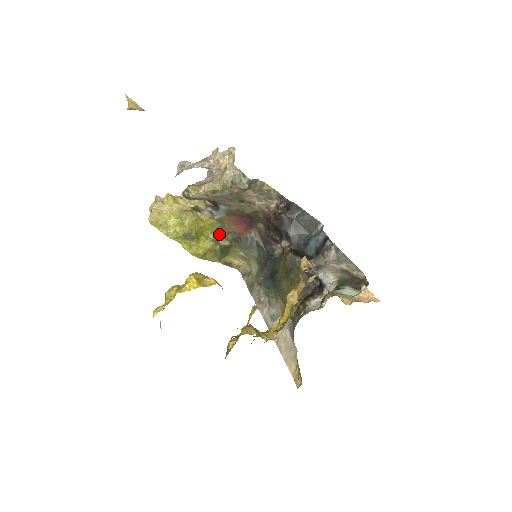
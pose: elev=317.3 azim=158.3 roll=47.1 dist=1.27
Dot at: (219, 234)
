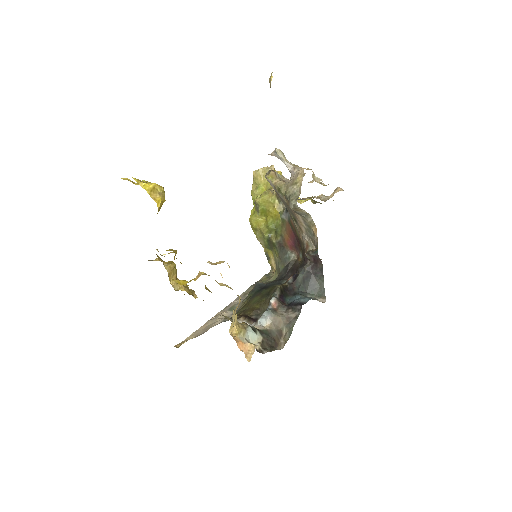
Dot at: (275, 229)
